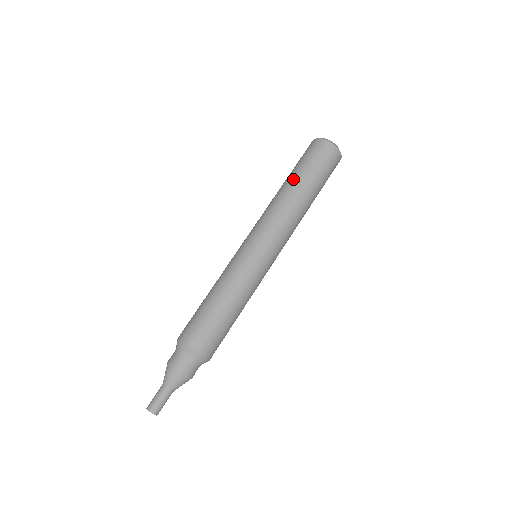
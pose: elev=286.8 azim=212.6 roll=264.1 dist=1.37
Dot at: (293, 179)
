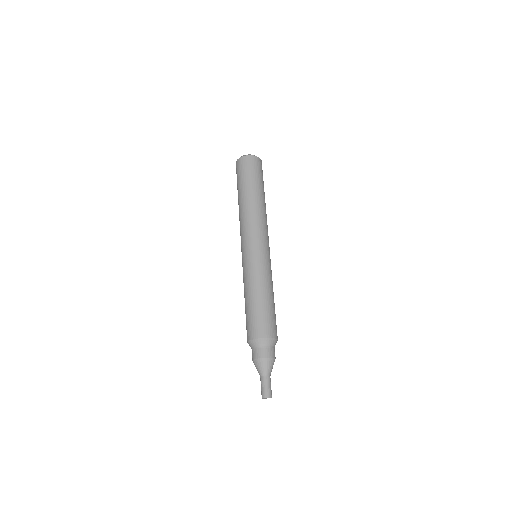
Dot at: (243, 193)
